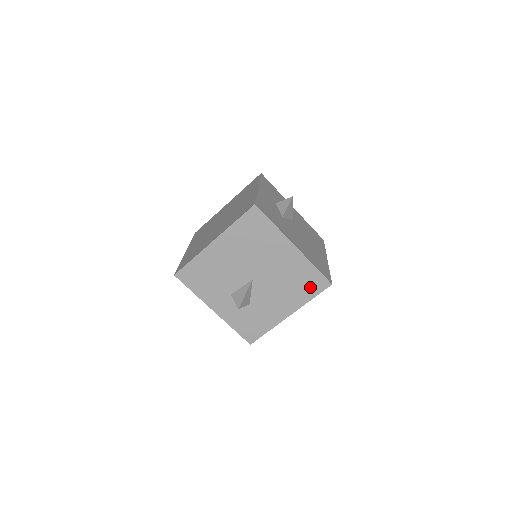
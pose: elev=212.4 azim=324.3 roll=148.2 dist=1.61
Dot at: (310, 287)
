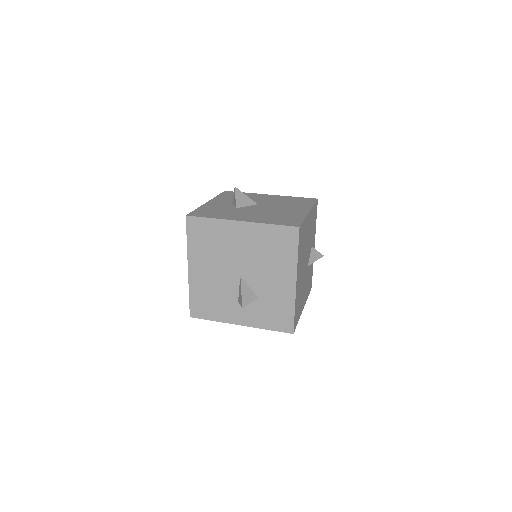
Dot at: (286, 245)
